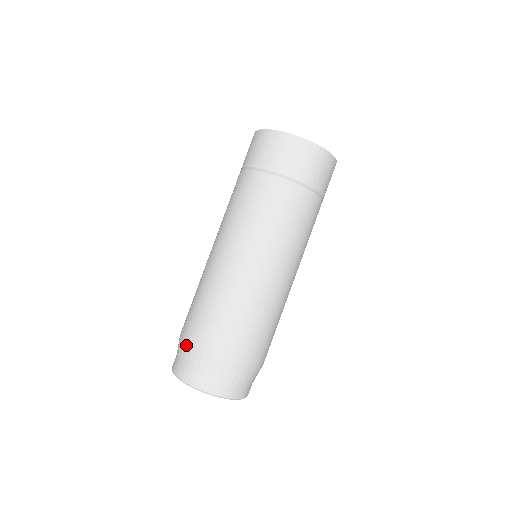
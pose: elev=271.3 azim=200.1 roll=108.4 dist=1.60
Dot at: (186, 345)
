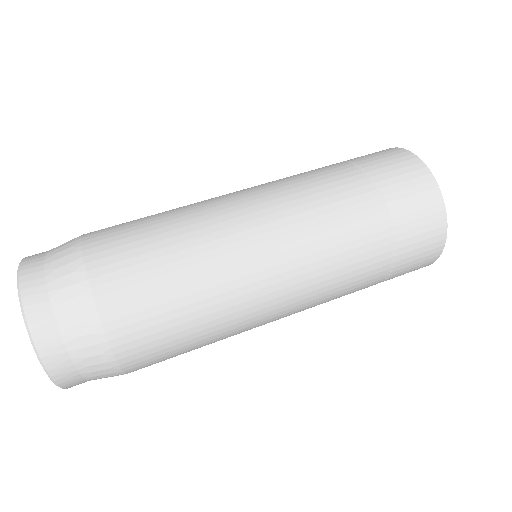
Dot at: occluded
